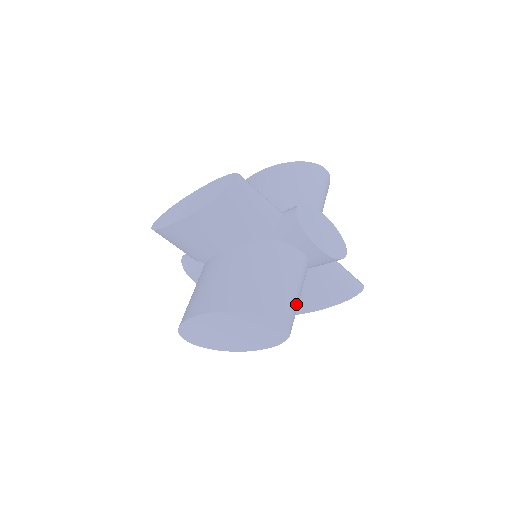
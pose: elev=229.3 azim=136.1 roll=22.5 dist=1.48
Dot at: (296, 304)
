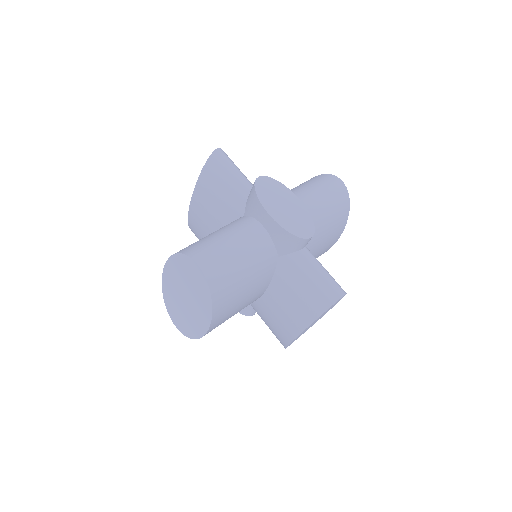
Dot at: (228, 261)
